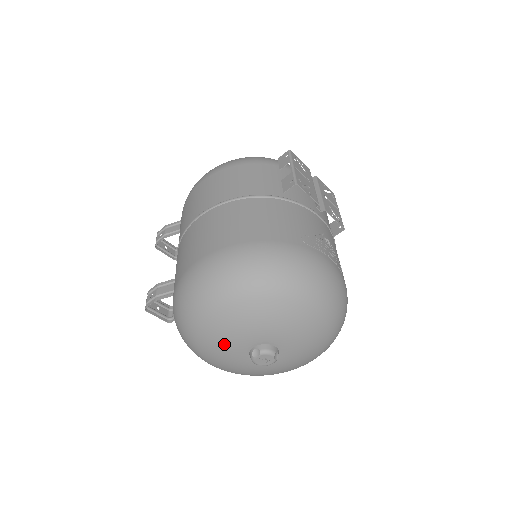
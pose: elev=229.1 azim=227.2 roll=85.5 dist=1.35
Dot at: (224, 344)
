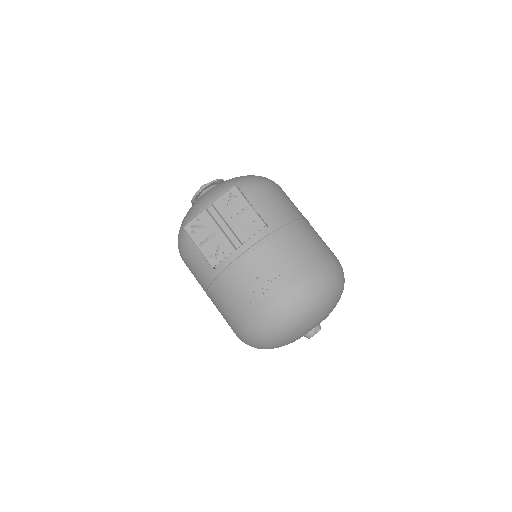
Dot at: occluded
